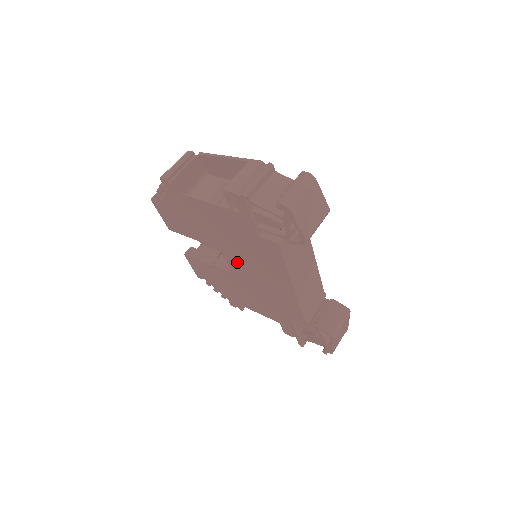
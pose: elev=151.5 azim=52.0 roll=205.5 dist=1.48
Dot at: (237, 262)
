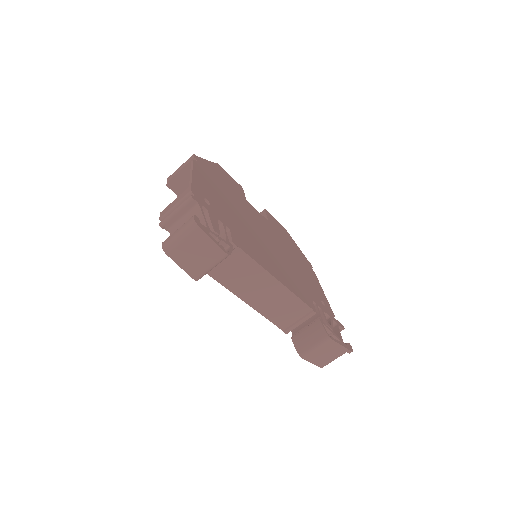
Dot at: occluded
